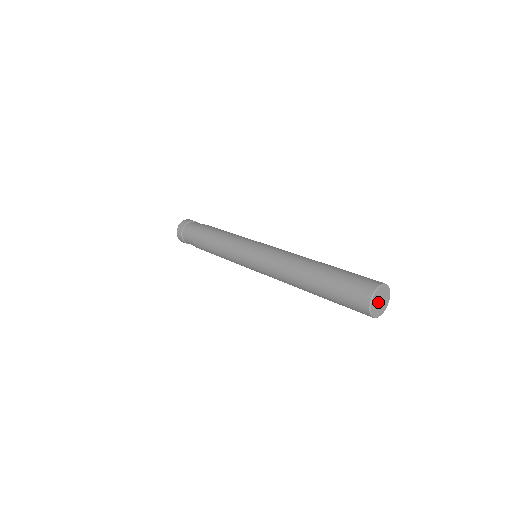
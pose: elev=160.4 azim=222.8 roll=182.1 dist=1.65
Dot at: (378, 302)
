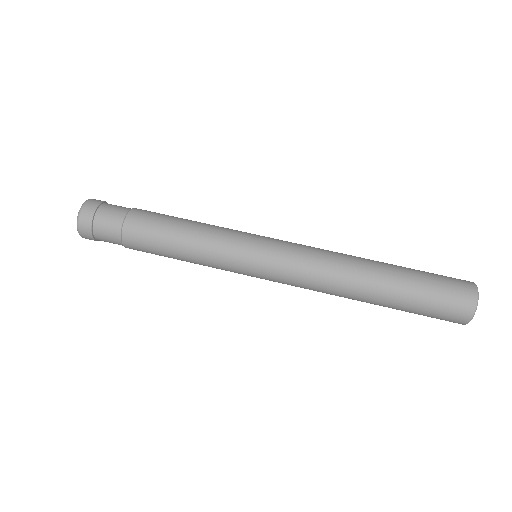
Dot at: occluded
